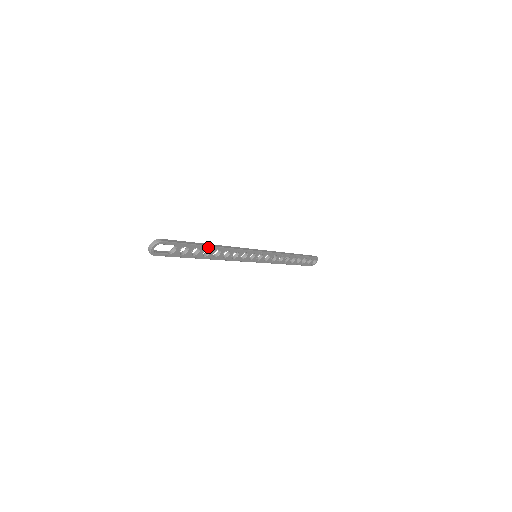
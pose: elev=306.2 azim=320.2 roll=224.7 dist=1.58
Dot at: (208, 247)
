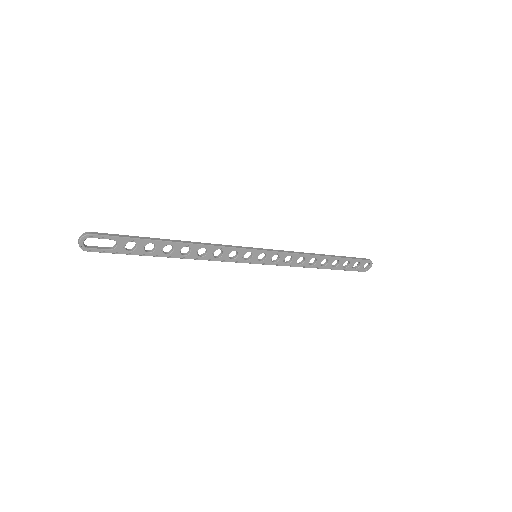
Dot at: (167, 243)
